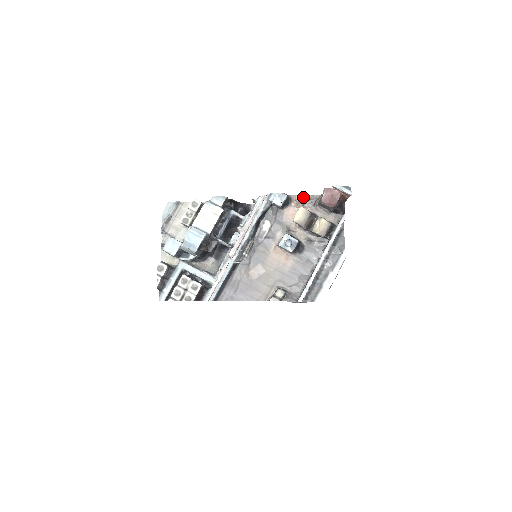
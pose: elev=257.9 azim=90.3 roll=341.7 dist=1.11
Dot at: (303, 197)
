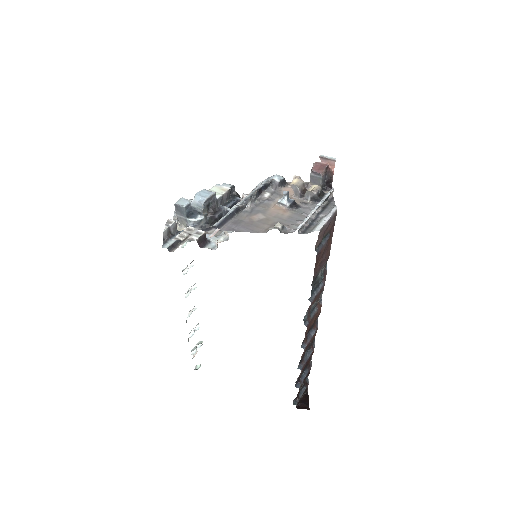
Dot at: (297, 176)
